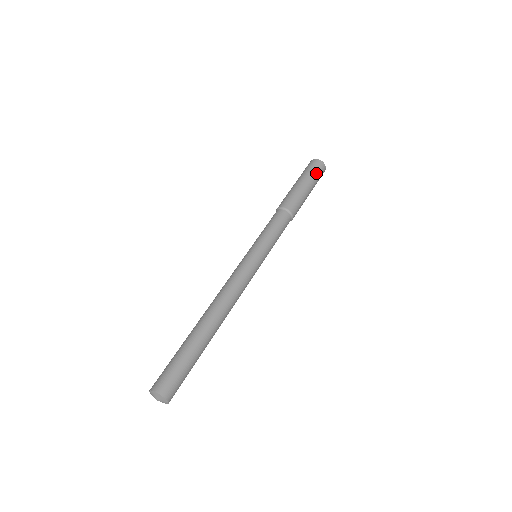
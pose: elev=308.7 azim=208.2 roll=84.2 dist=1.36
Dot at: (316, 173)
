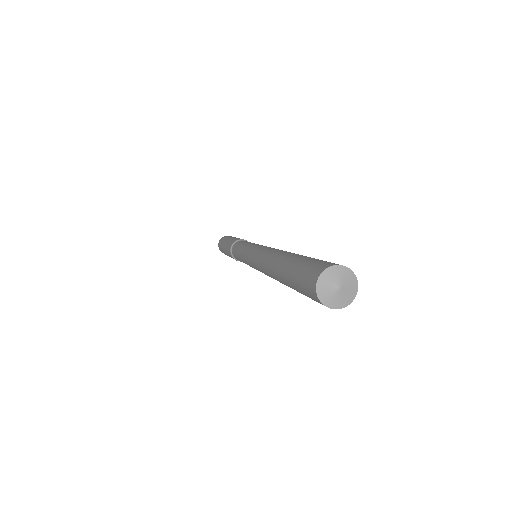
Dot at: occluded
